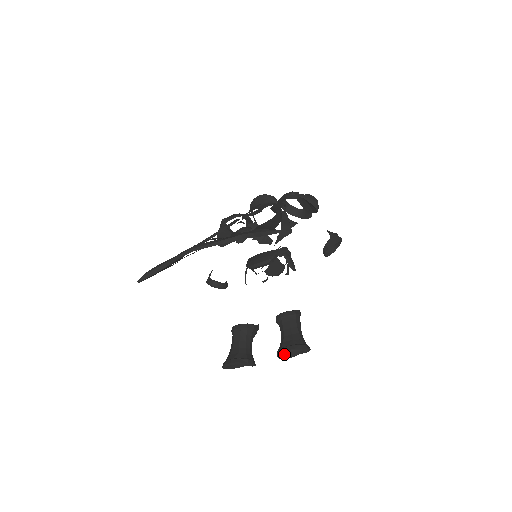
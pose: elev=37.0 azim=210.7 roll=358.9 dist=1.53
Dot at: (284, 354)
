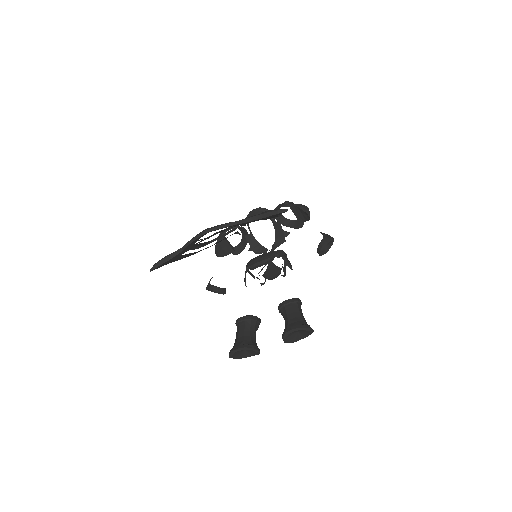
Dot at: (289, 336)
